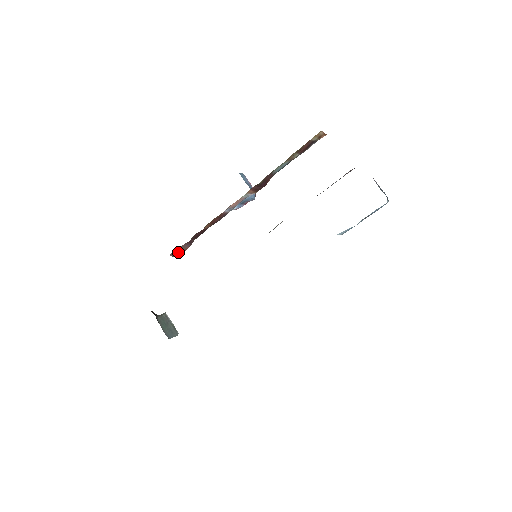
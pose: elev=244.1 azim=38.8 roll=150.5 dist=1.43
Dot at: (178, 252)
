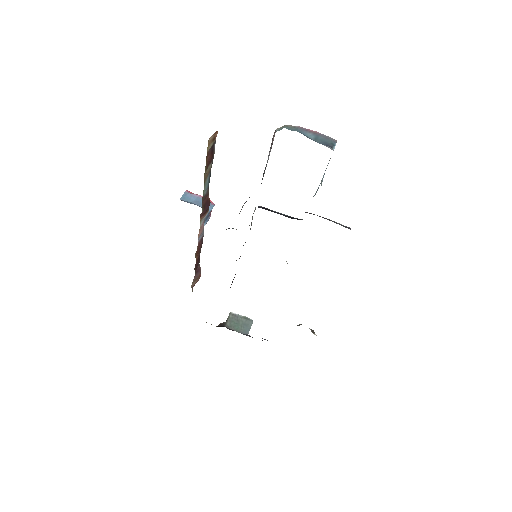
Dot at: (196, 281)
